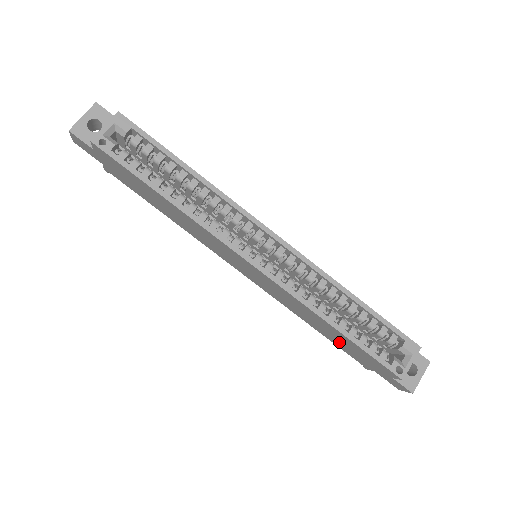
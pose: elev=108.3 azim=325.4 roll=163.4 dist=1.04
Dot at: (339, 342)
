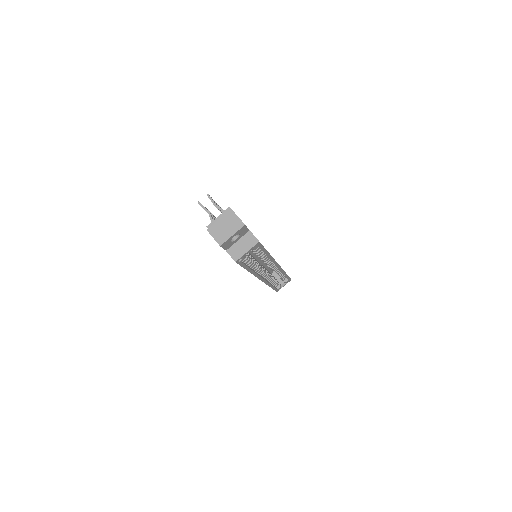
Dot at: occluded
